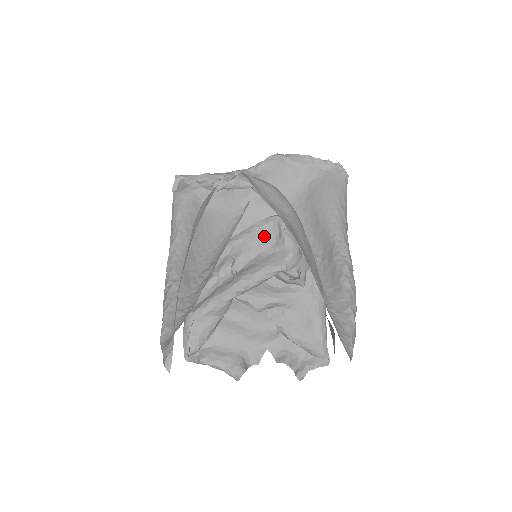
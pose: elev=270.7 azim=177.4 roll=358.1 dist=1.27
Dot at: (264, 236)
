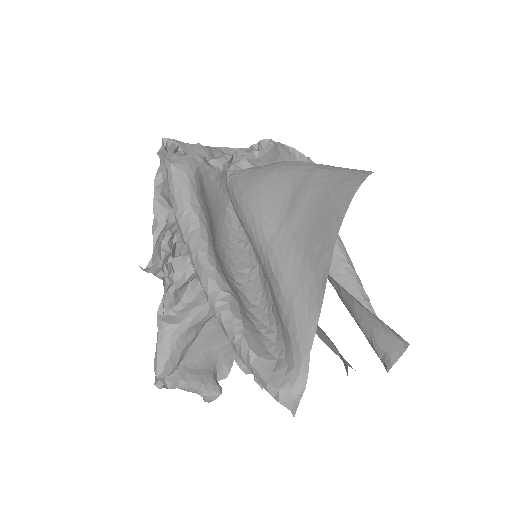
Dot at: occluded
